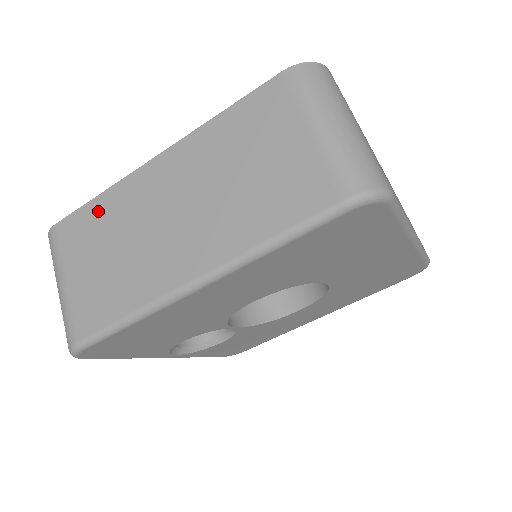
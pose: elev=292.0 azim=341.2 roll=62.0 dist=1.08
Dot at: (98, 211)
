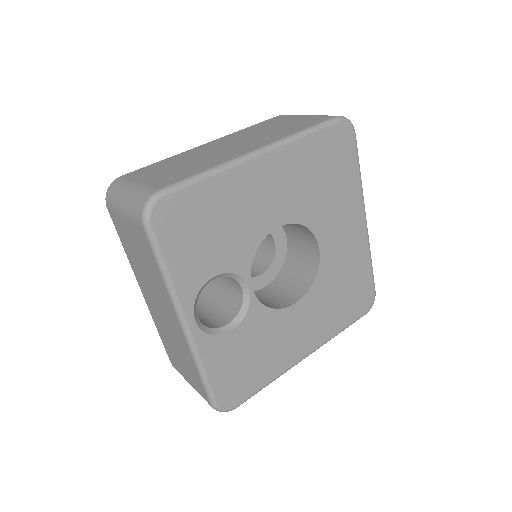
Dot at: (164, 162)
